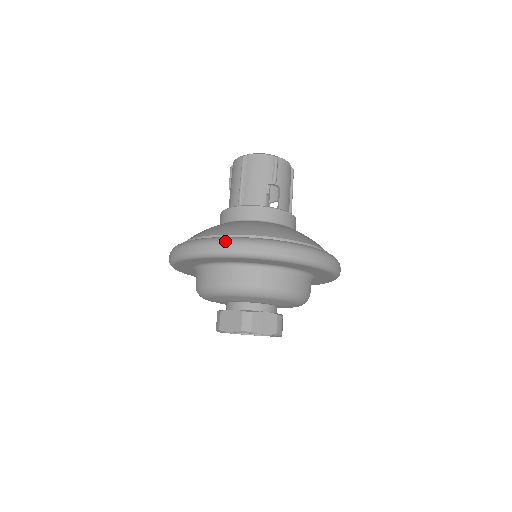
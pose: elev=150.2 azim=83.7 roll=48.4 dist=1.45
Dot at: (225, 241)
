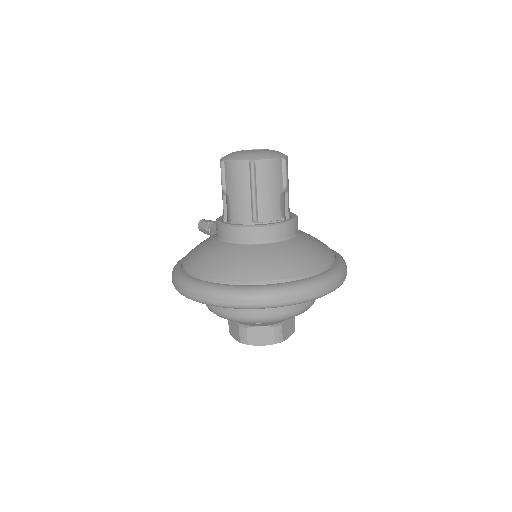
Dot at: (287, 293)
